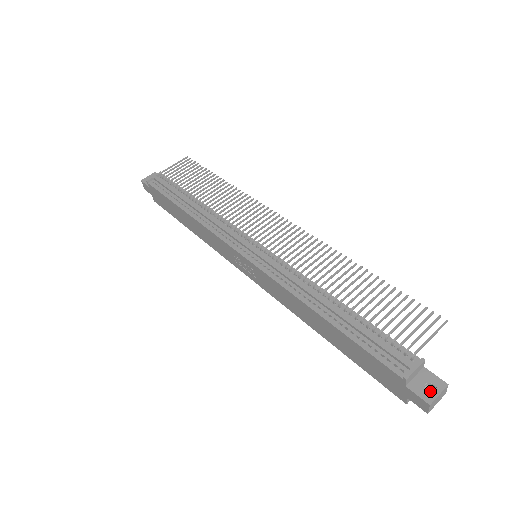
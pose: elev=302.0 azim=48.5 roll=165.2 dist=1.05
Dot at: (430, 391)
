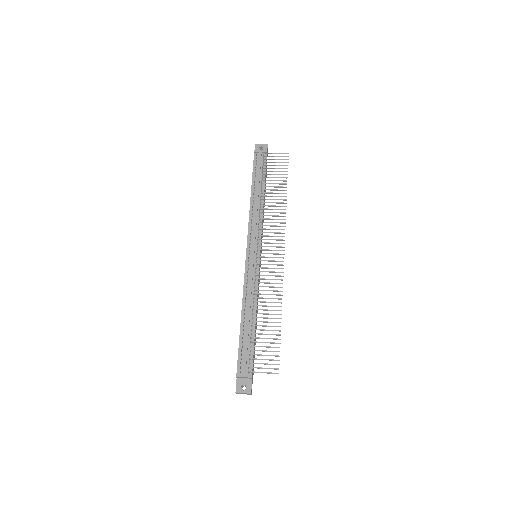
Dot at: occluded
